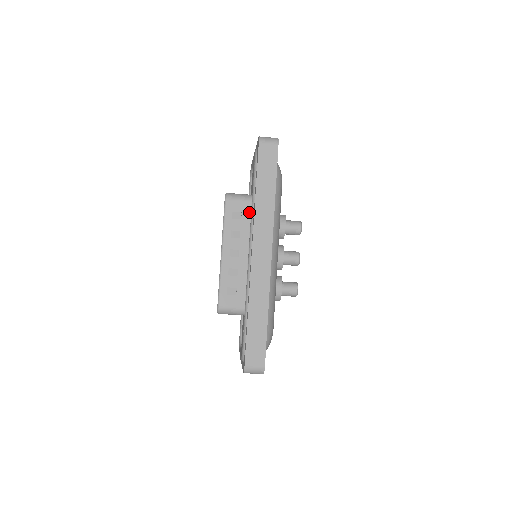
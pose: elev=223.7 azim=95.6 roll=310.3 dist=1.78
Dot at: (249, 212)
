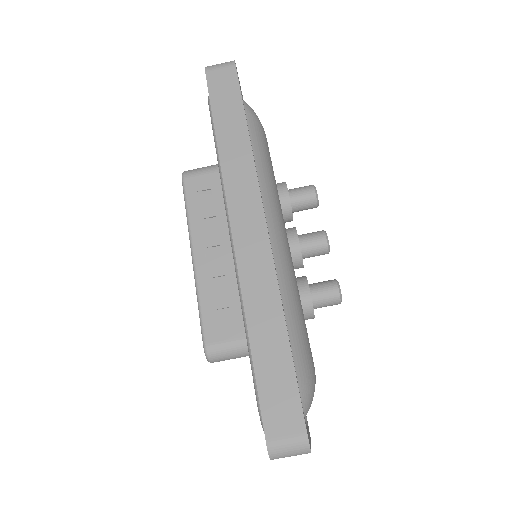
Dot at: occluded
